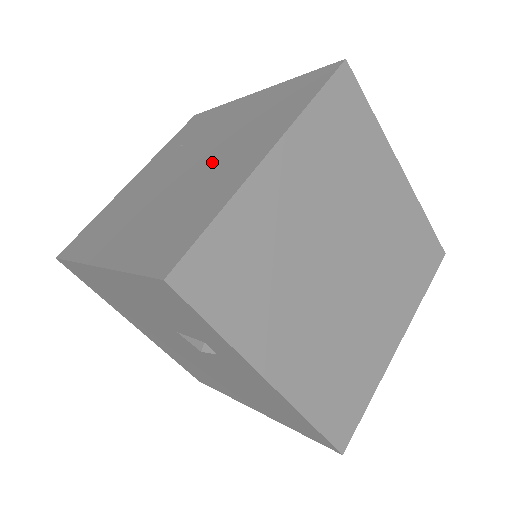
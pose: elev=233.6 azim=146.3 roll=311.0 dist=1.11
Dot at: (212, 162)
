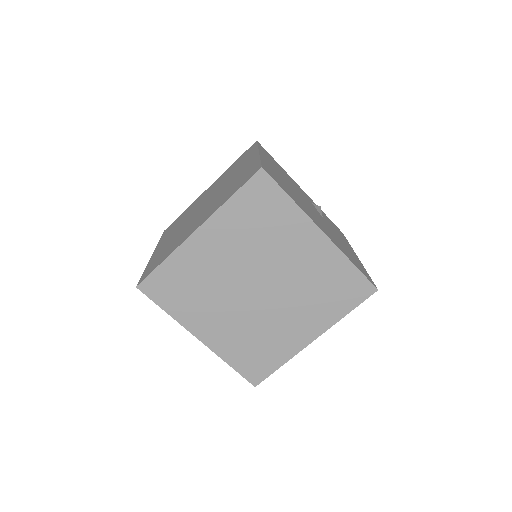
Dot at: (202, 212)
